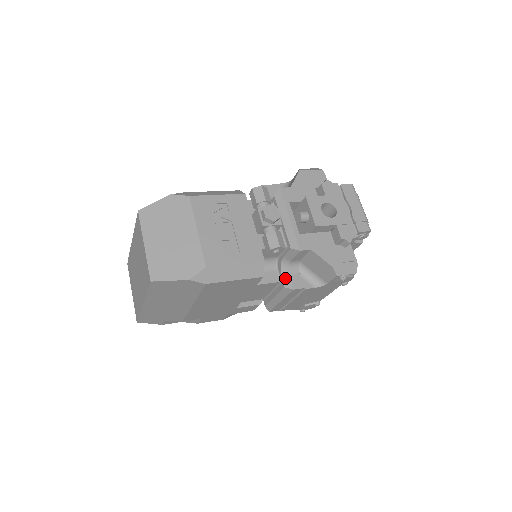
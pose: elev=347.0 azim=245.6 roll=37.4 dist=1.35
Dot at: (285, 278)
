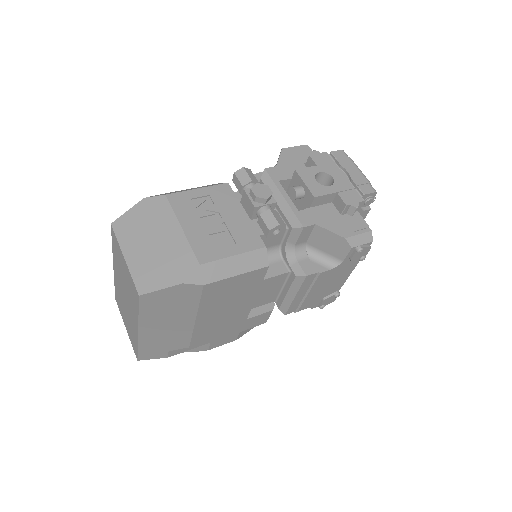
Dot at: (294, 266)
